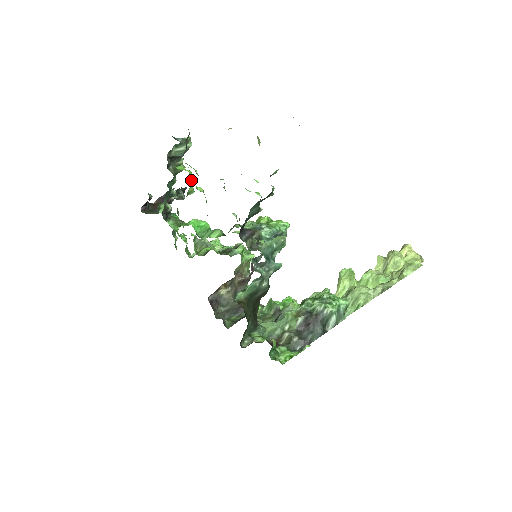
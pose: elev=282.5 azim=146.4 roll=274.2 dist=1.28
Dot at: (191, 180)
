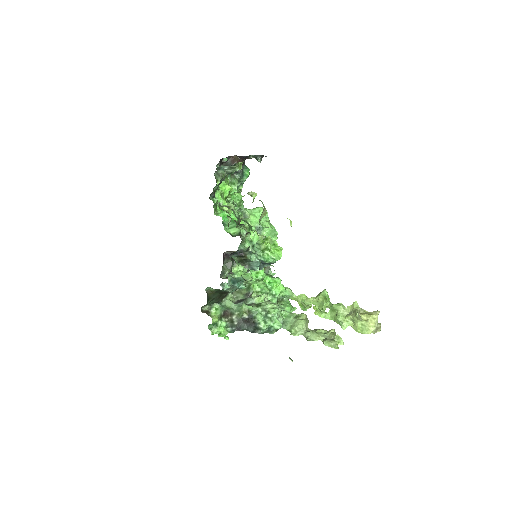
Dot at: (223, 198)
